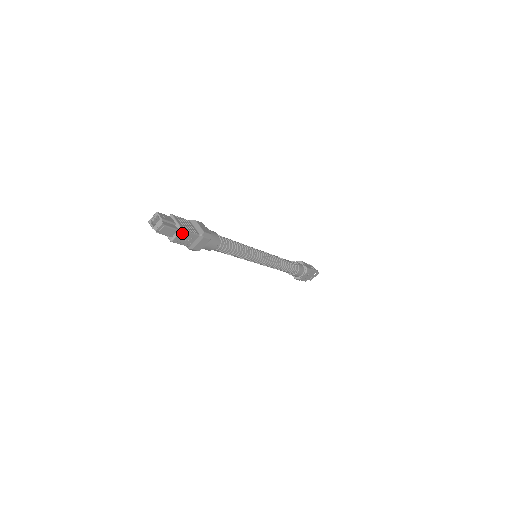
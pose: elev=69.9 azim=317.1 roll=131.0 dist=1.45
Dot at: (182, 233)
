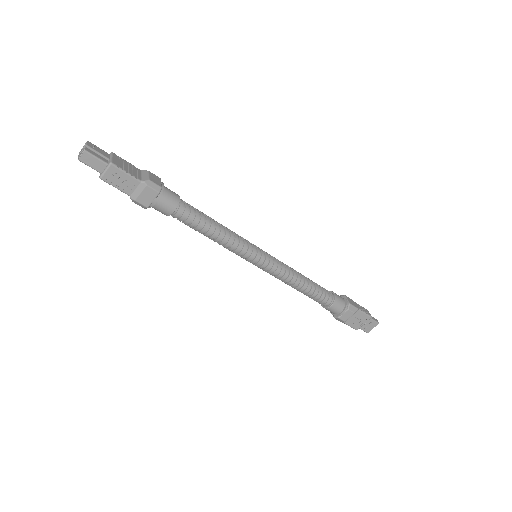
Dot at: (113, 170)
